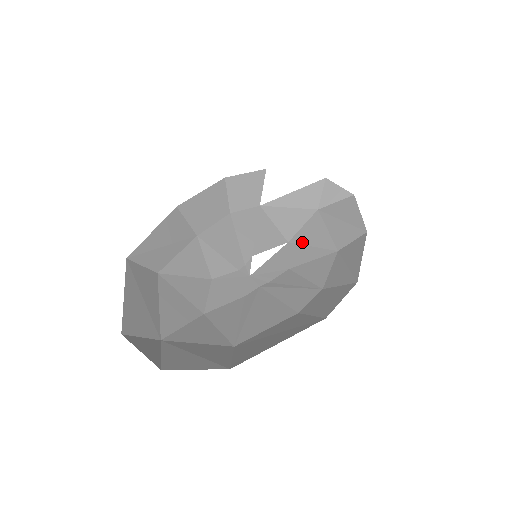
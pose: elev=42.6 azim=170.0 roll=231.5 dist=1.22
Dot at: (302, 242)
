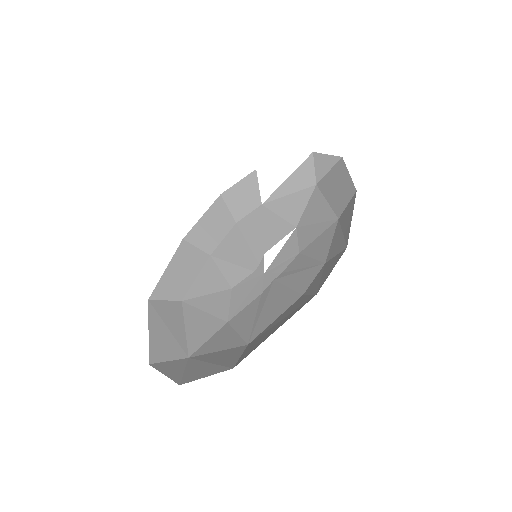
Dot at: (307, 222)
